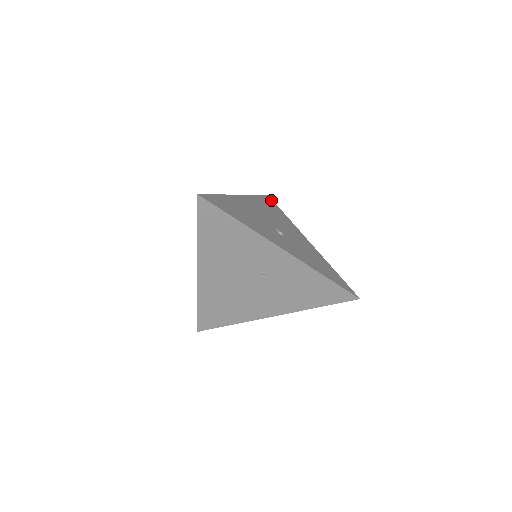
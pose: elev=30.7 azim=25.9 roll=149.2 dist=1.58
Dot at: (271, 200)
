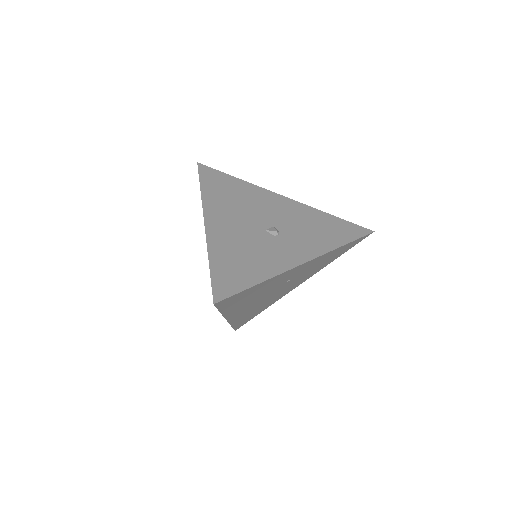
Dot at: (207, 169)
